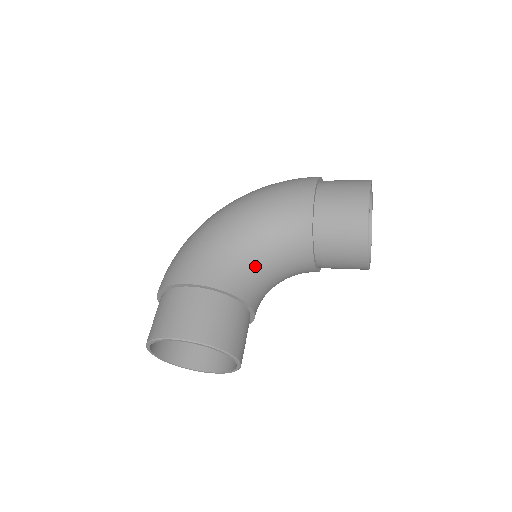
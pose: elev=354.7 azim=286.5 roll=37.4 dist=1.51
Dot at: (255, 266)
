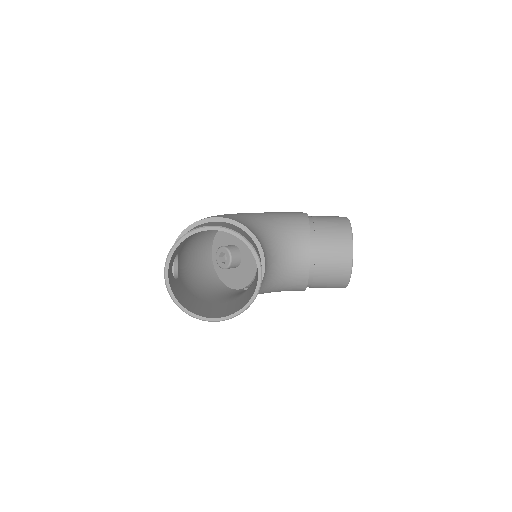
Dot at: (266, 236)
